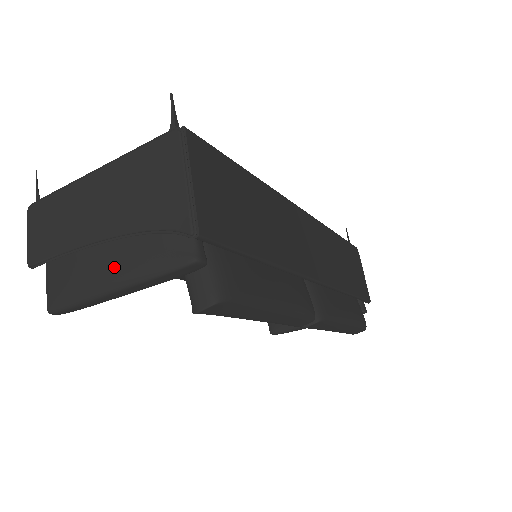
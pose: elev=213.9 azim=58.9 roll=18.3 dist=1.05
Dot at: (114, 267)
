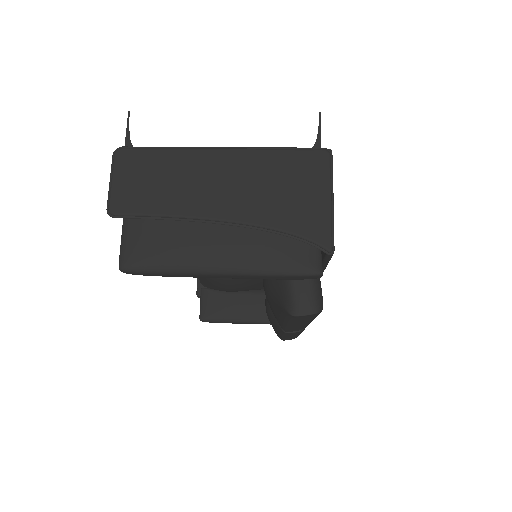
Dot at: (231, 252)
